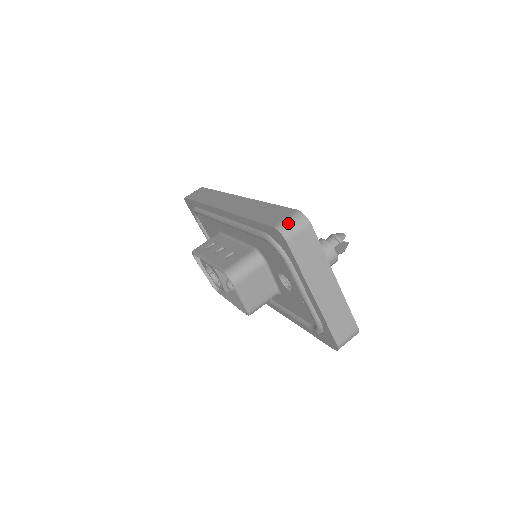
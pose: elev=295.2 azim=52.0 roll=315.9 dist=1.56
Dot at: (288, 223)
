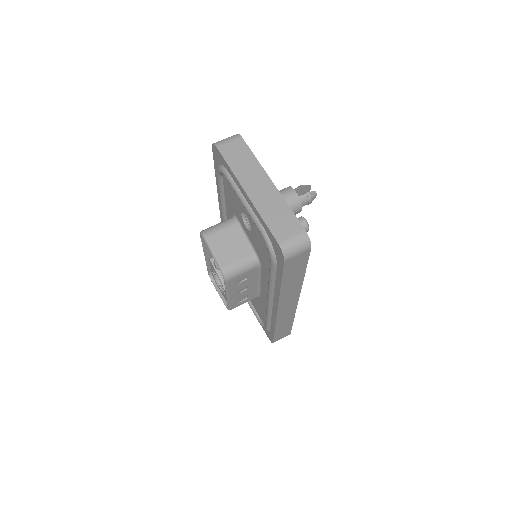
Dot at: (222, 140)
